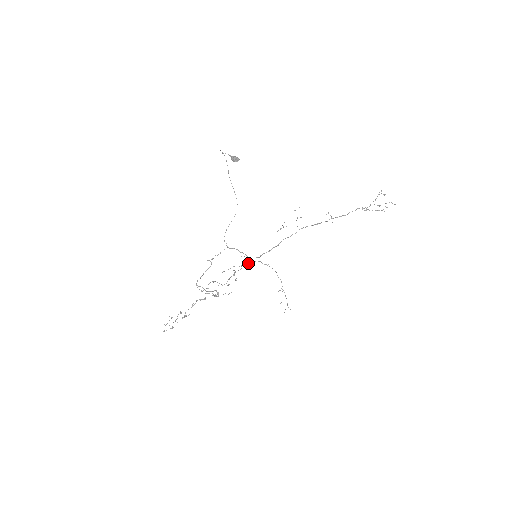
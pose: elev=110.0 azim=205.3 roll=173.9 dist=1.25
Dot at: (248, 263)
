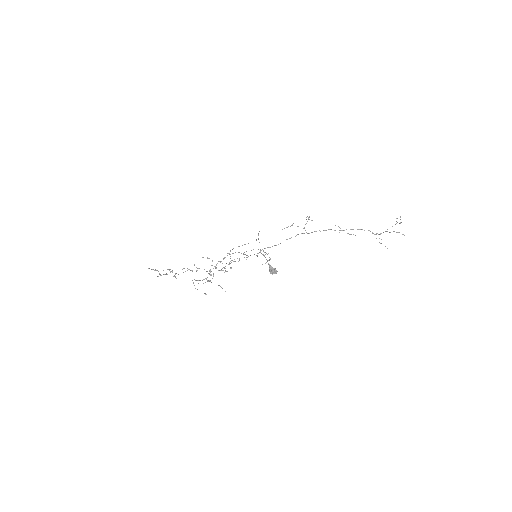
Dot at: (246, 259)
